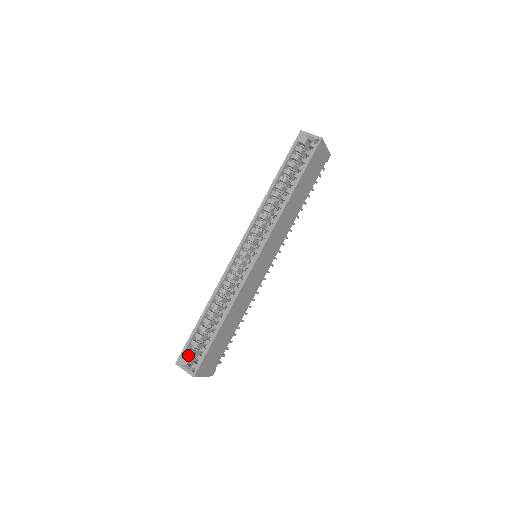
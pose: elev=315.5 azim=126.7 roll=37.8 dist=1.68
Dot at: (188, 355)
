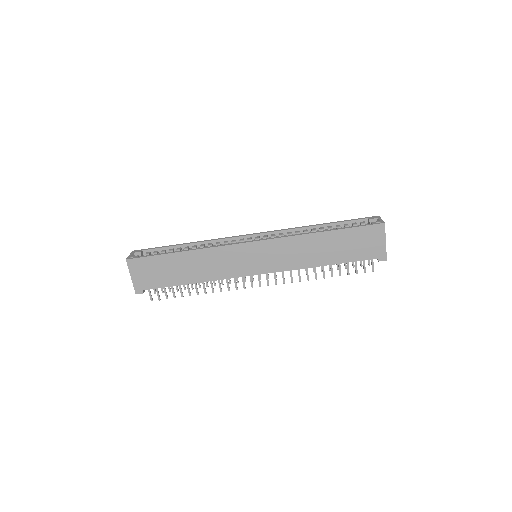
Dot at: (144, 255)
